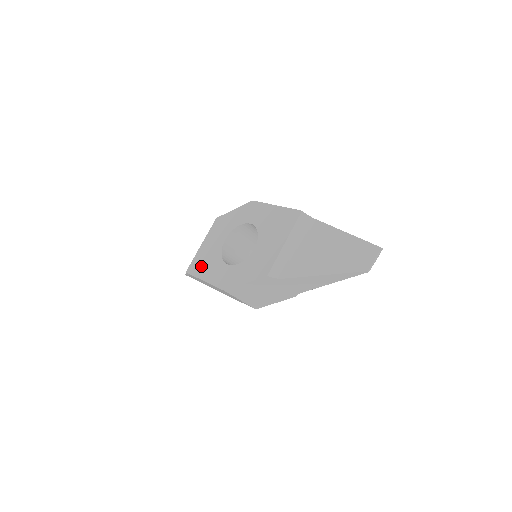
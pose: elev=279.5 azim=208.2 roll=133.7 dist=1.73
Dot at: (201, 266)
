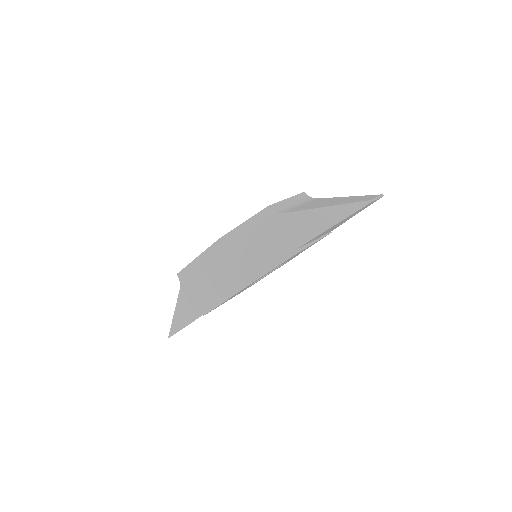
Dot at: occluded
